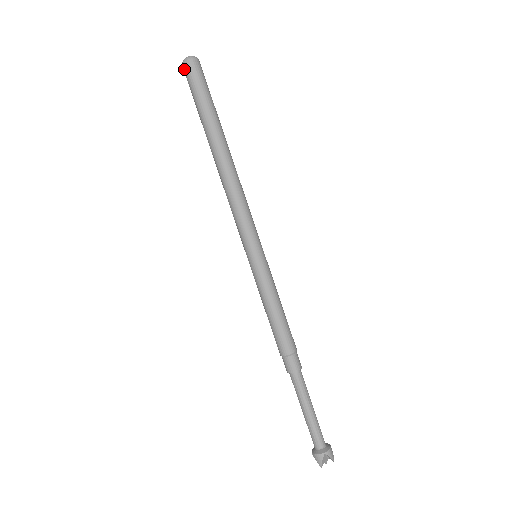
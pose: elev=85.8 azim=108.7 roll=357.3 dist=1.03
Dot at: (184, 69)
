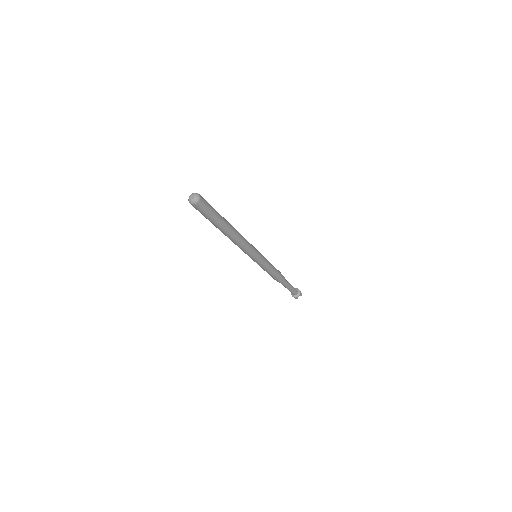
Dot at: occluded
